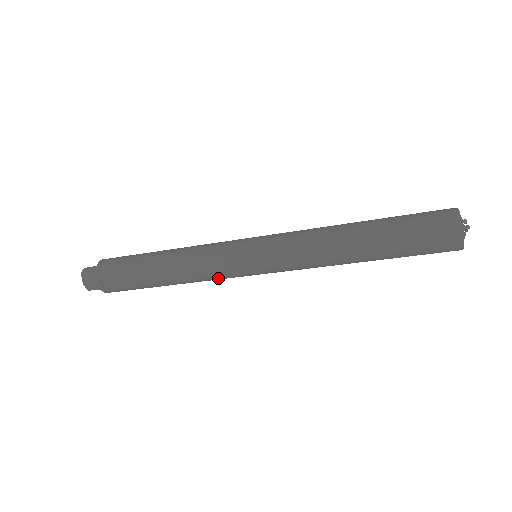
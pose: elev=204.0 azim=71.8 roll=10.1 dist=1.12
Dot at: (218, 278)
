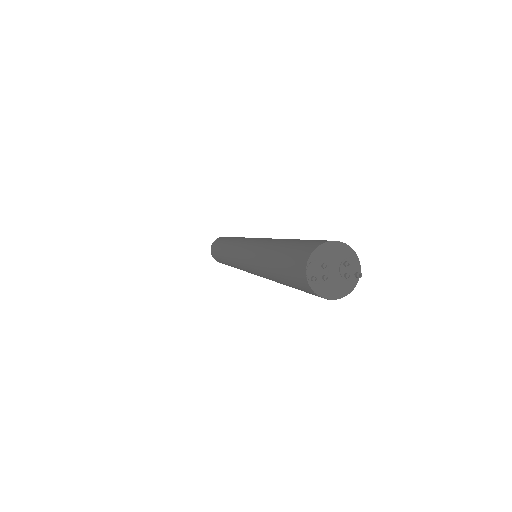
Dot at: occluded
